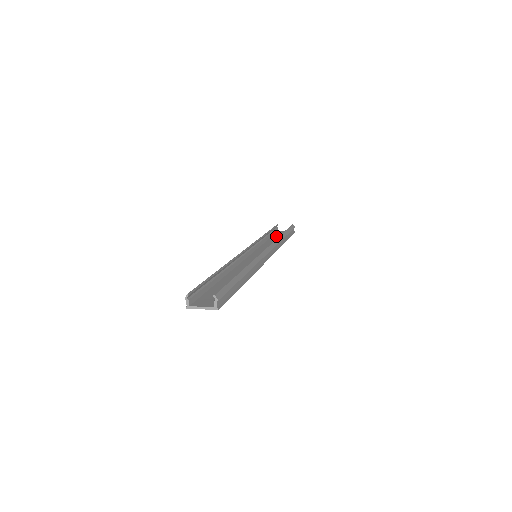
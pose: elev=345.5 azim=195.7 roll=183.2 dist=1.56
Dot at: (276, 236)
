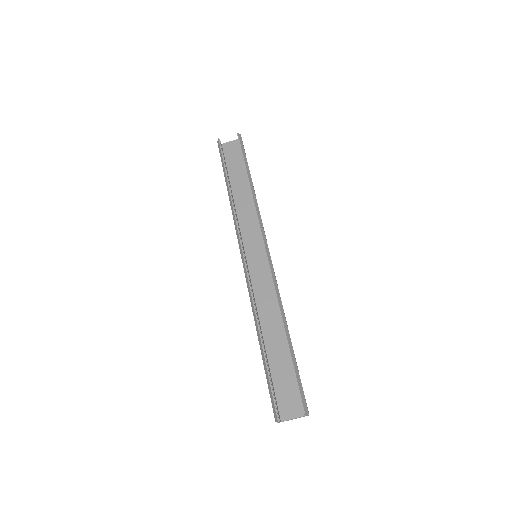
Dot at: (232, 168)
